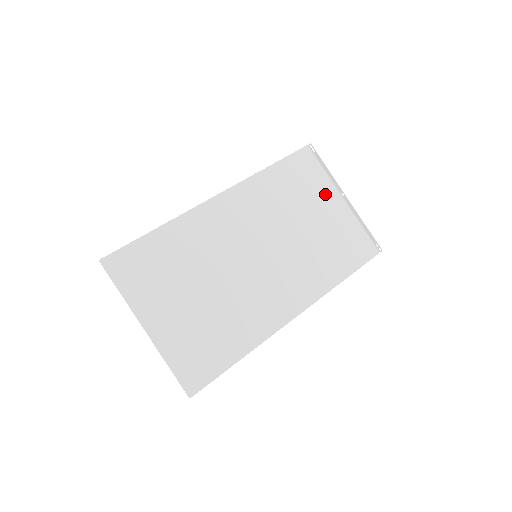
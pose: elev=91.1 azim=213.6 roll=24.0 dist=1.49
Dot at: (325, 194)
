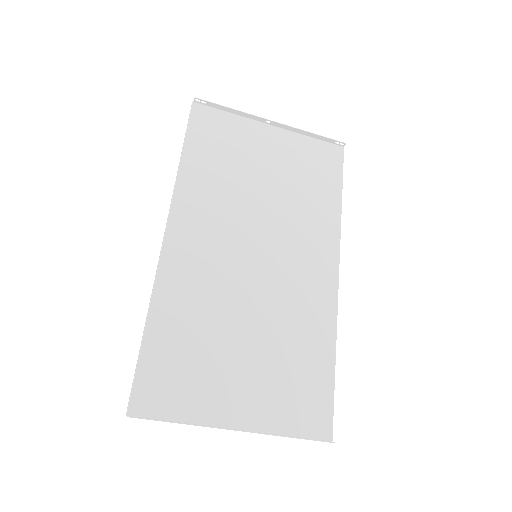
Dot at: (253, 136)
